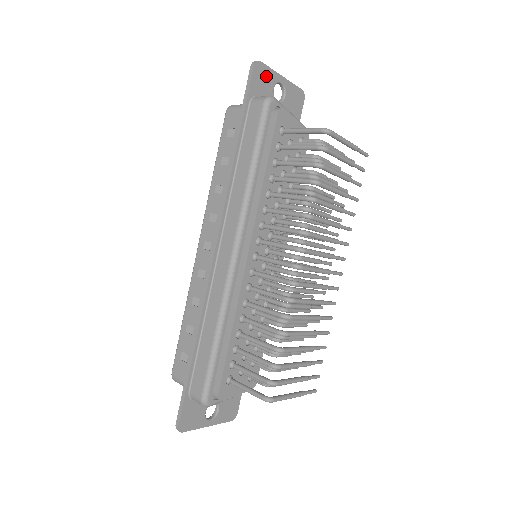
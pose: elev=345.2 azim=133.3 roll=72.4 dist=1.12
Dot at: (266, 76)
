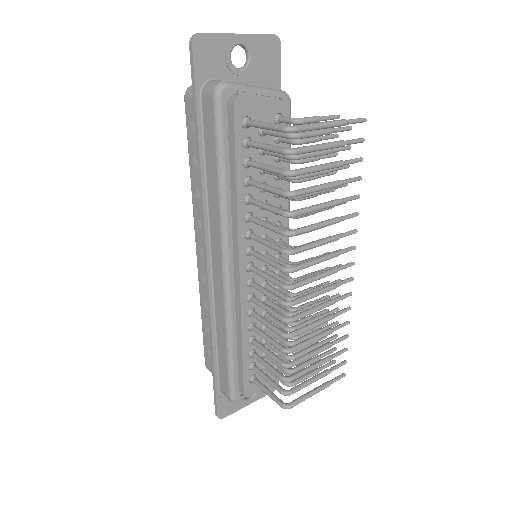
Dot at: (214, 47)
